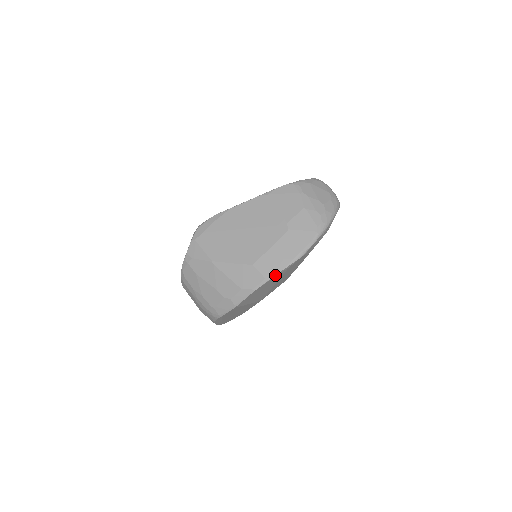
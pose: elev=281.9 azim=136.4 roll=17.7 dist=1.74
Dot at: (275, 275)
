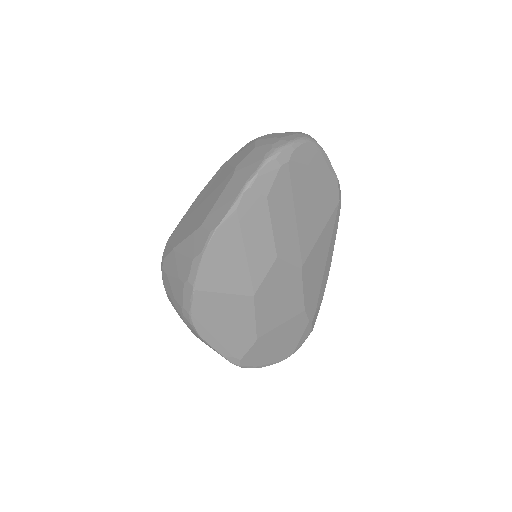
Dot at: (220, 223)
